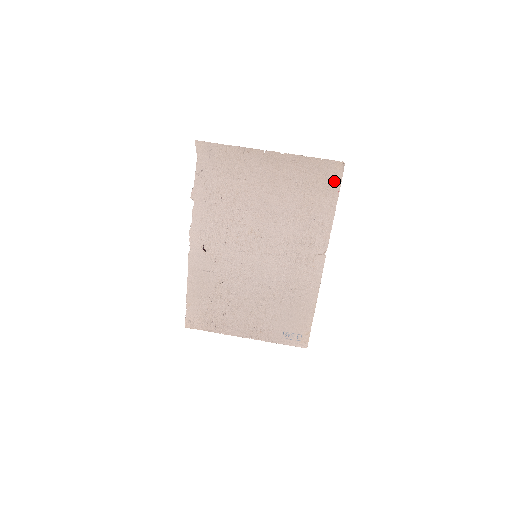
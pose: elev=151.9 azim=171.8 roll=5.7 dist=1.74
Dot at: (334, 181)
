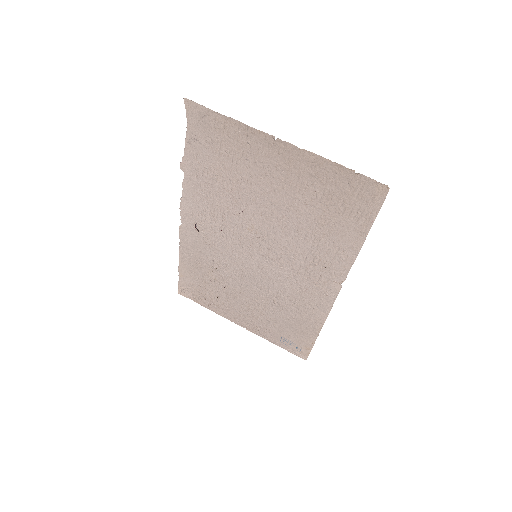
Dot at: (369, 206)
